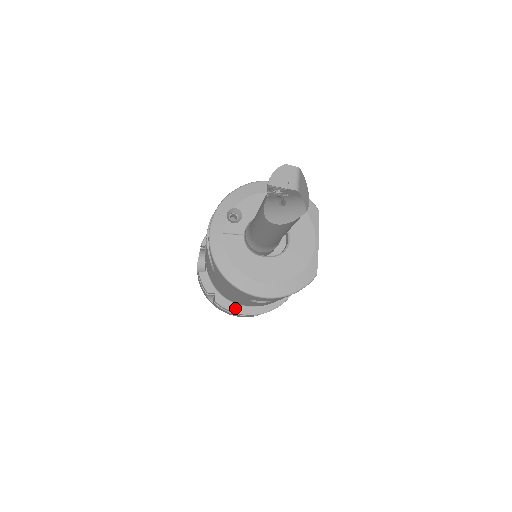
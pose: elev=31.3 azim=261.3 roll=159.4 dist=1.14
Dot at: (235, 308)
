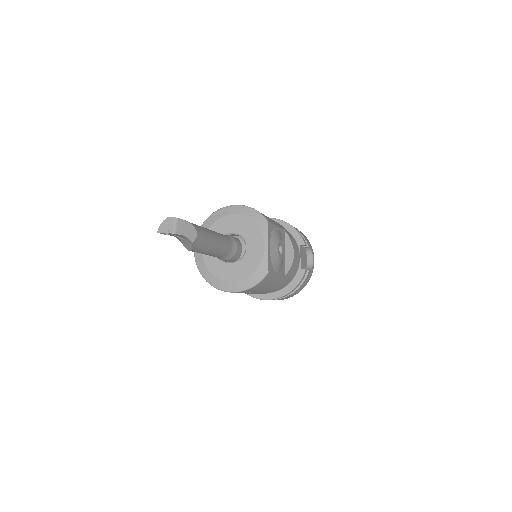
Dot at: (258, 295)
